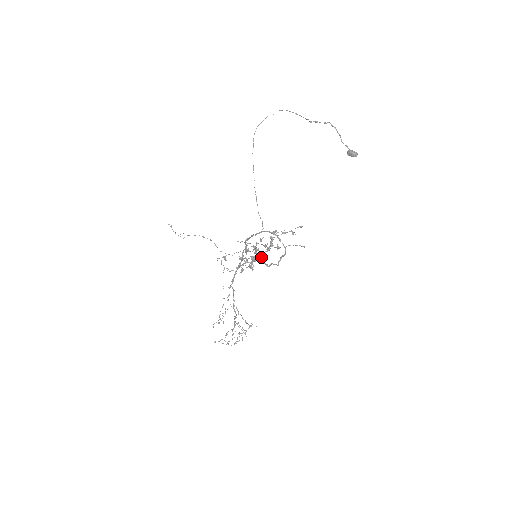
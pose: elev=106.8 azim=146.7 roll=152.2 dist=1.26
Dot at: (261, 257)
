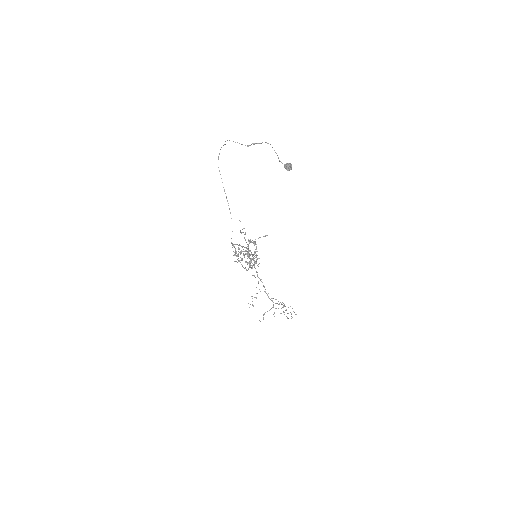
Dot at: (251, 259)
